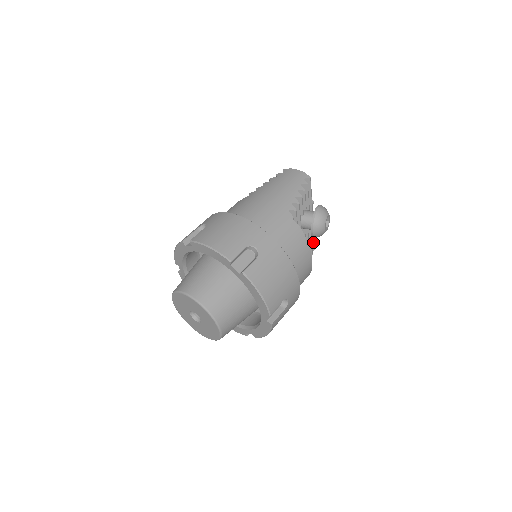
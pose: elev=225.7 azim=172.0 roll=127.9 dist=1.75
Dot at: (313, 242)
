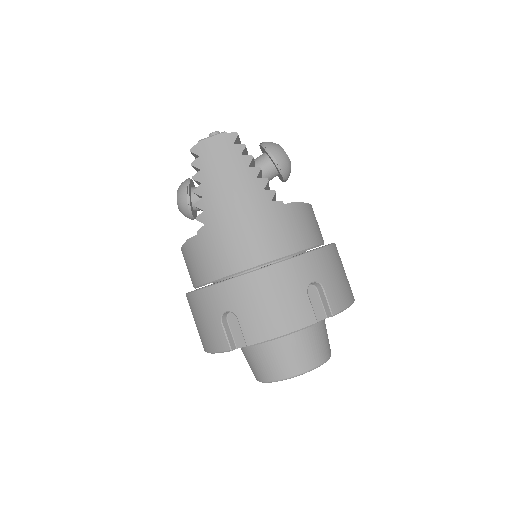
Dot at: occluded
